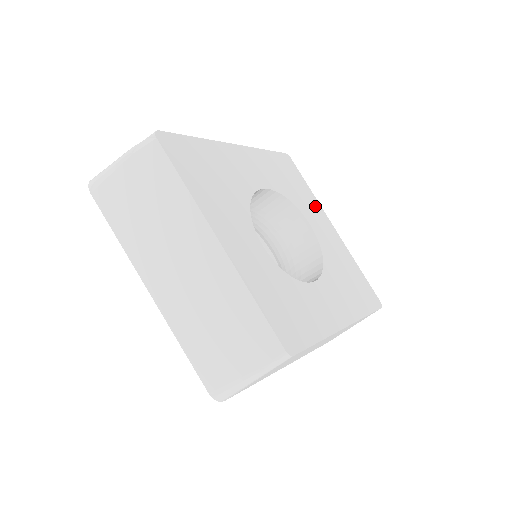
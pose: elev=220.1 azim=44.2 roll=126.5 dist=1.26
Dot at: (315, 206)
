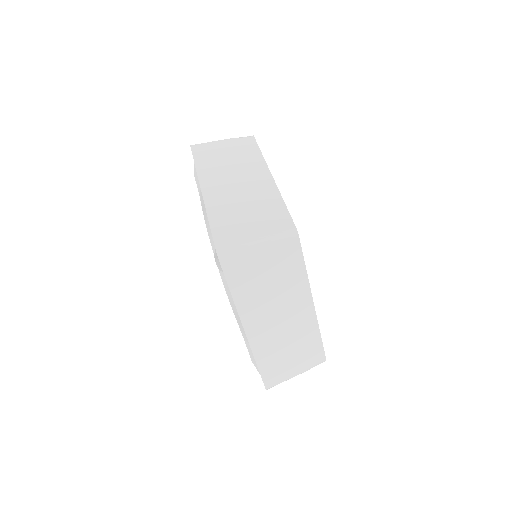
Dot at: occluded
